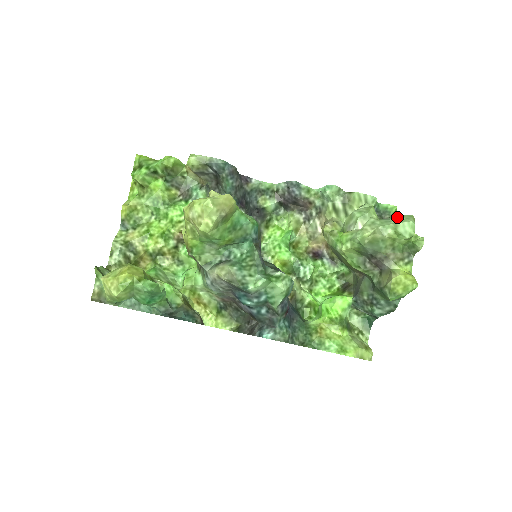
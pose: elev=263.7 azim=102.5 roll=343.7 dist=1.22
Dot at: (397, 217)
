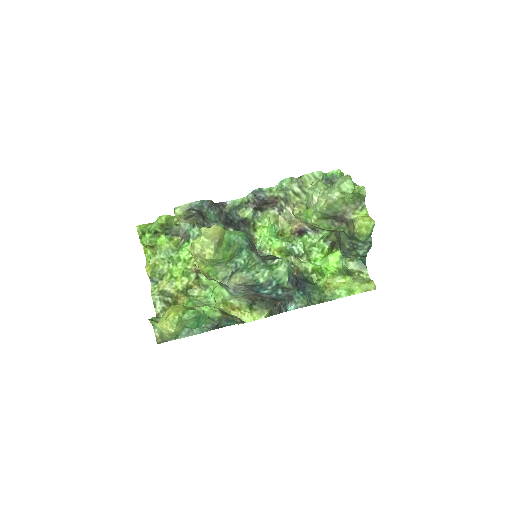
Dot at: (338, 181)
